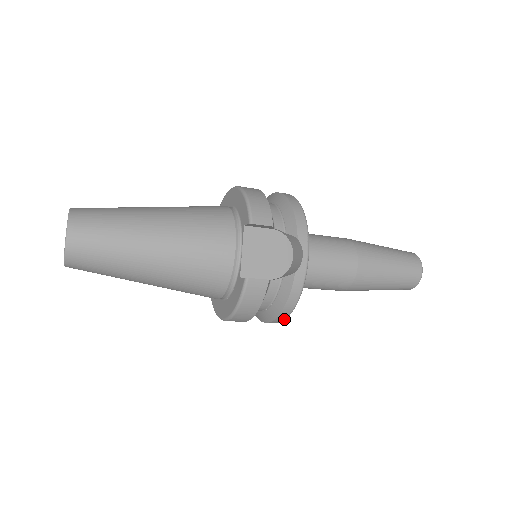
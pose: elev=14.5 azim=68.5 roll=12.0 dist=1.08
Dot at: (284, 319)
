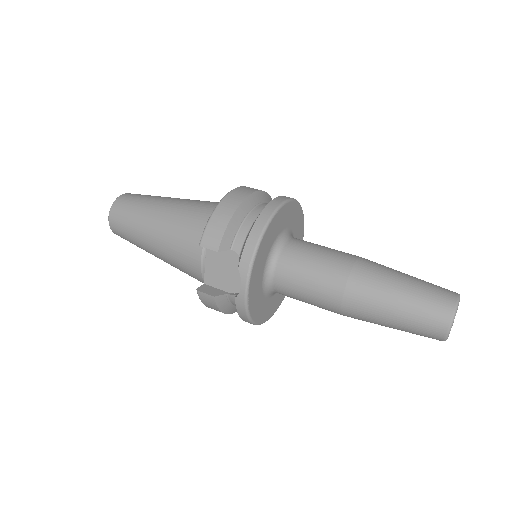
Dot at: (257, 324)
